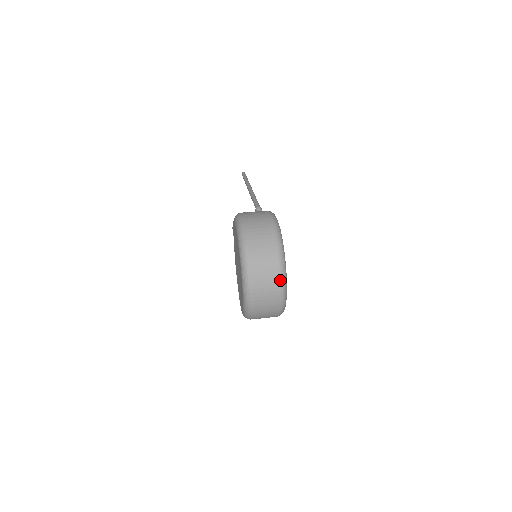
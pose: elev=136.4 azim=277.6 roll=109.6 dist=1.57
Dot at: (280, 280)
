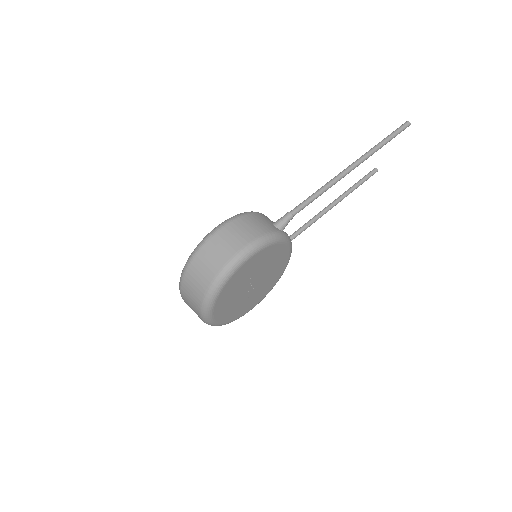
Dot at: (200, 312)
